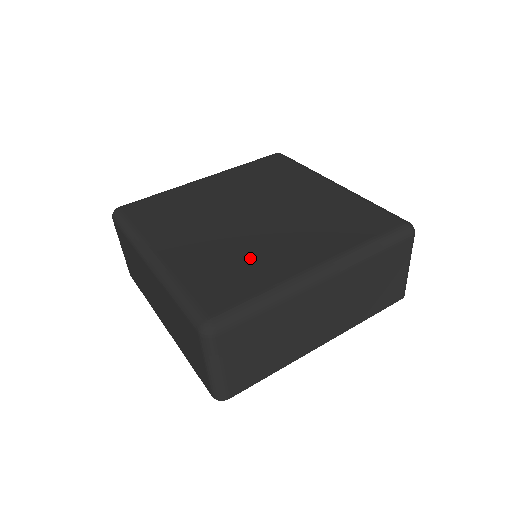
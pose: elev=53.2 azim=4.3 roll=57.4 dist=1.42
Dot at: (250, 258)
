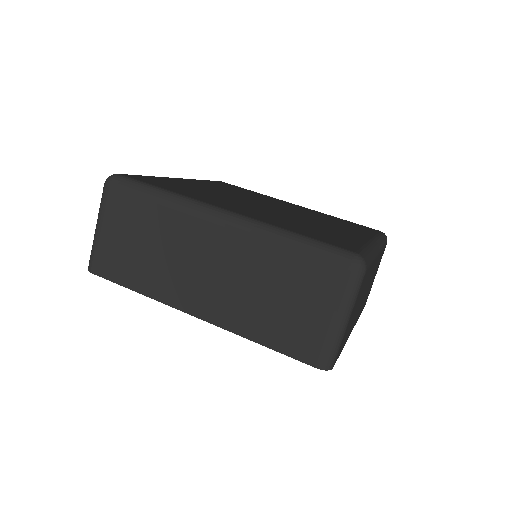
Dot at: (319, 228)
